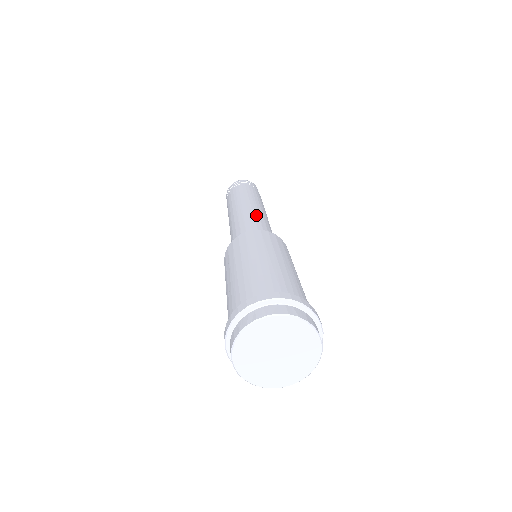
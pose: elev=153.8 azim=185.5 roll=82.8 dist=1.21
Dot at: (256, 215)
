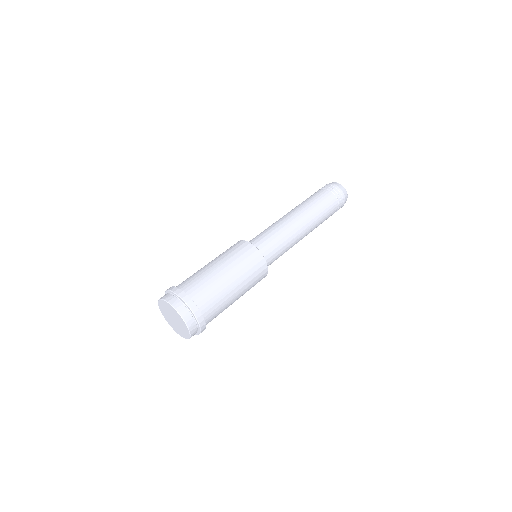
Dot at: (287, 231)
